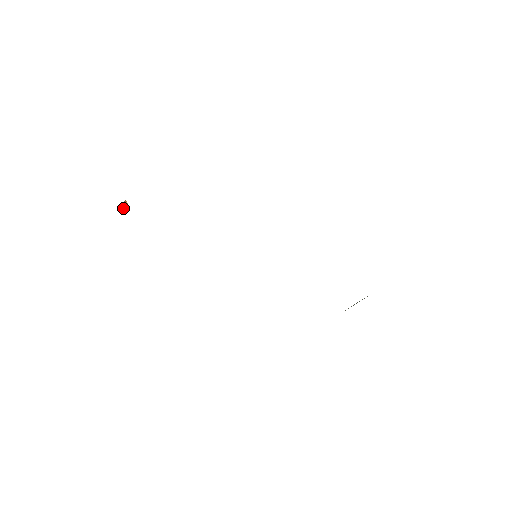
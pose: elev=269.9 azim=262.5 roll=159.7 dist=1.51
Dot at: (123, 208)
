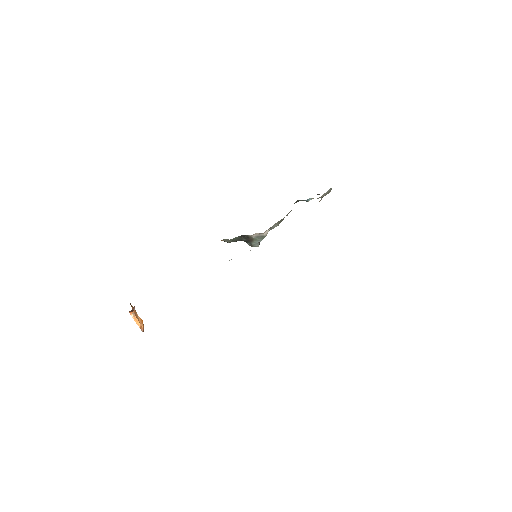
Dot at: (134, 310)
